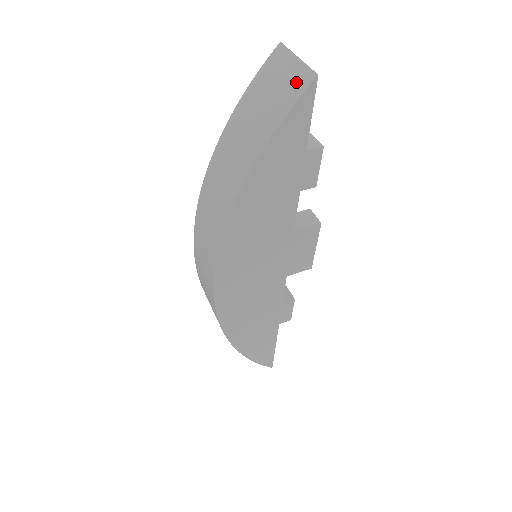
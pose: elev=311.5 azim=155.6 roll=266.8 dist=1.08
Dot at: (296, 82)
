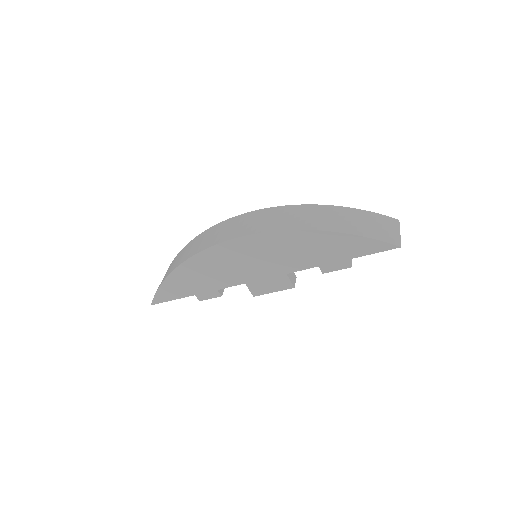
Dot at: (391, 237)
